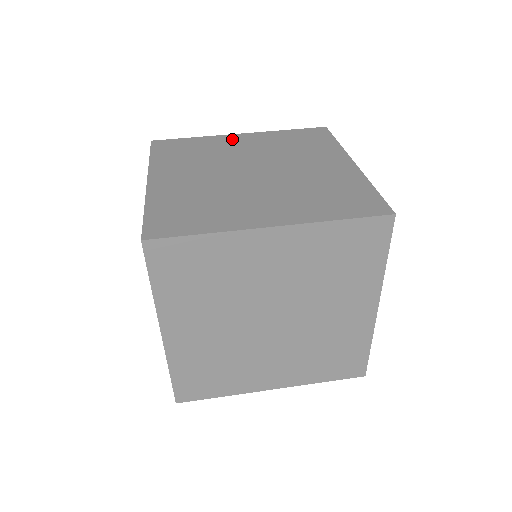
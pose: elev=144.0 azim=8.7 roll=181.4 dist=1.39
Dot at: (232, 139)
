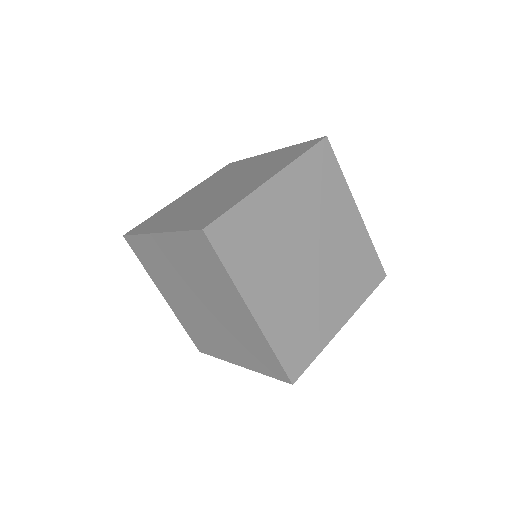
Dot at: (349, 209)
